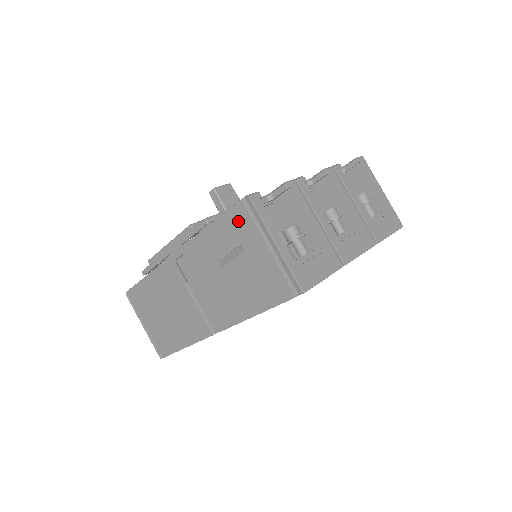
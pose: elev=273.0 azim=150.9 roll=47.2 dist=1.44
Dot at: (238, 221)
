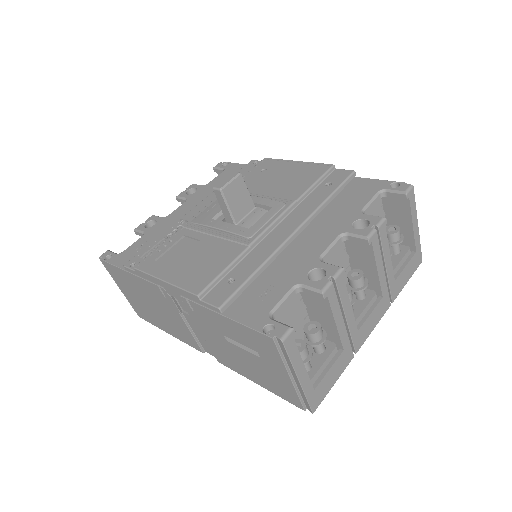
Dot at: (261, 343)
